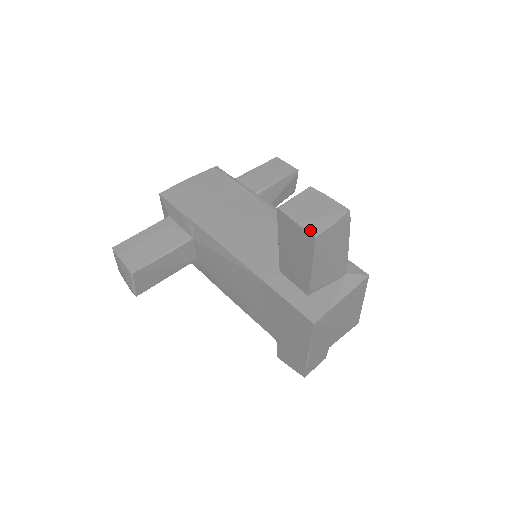
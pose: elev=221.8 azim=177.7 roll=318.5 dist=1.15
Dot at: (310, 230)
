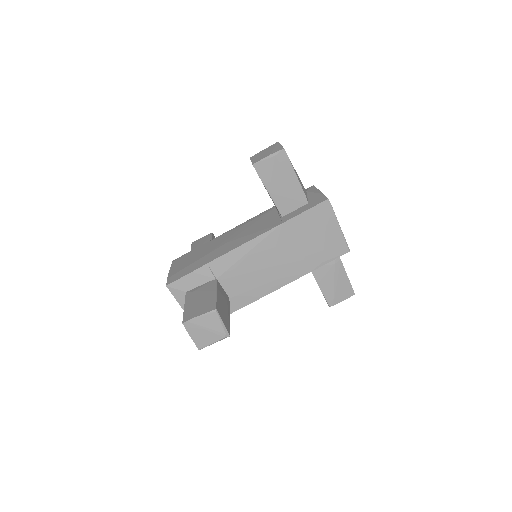
Dot at: (278, 151)
